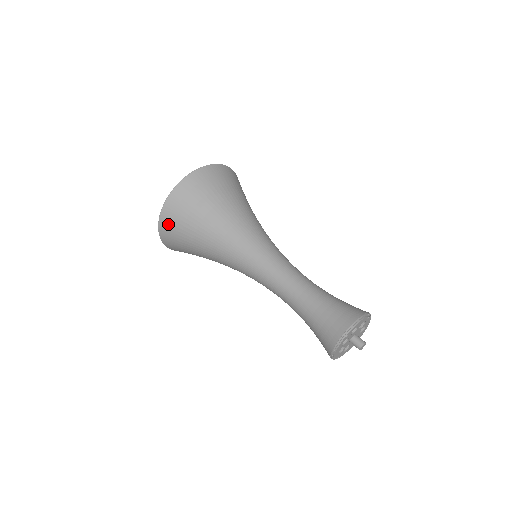
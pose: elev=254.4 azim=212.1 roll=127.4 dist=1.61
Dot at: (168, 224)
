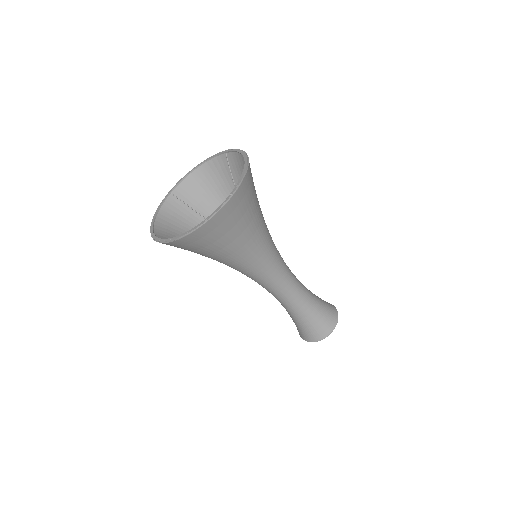
Dot at: (185, 244)
